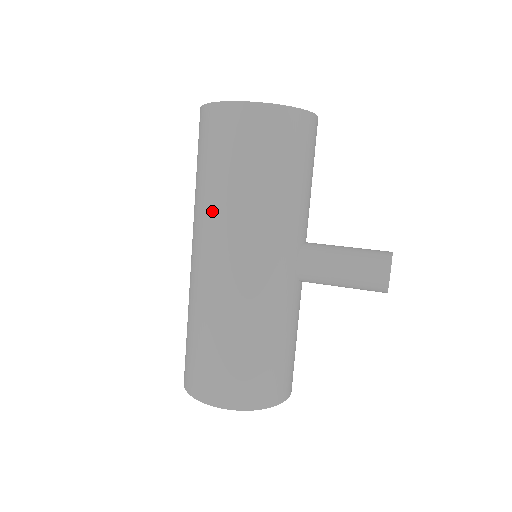
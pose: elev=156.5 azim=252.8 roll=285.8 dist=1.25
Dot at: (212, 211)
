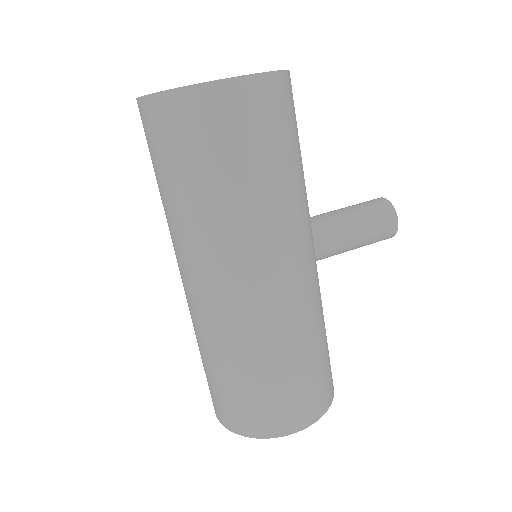
Dot at: (233, 228)
